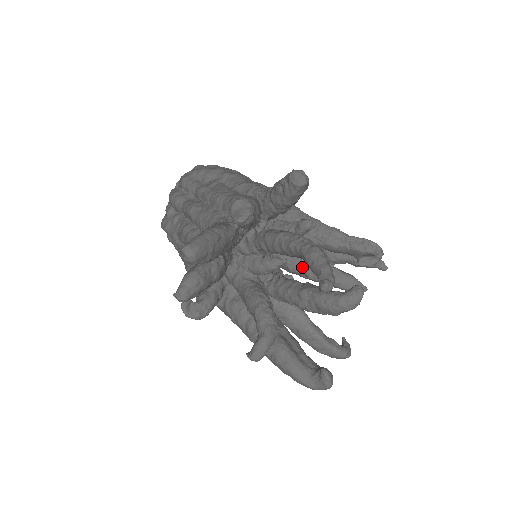
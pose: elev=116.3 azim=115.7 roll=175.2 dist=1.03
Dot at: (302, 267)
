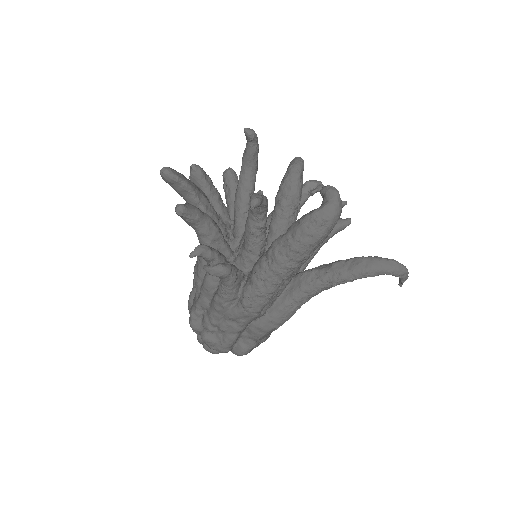
Dot at: occluded
